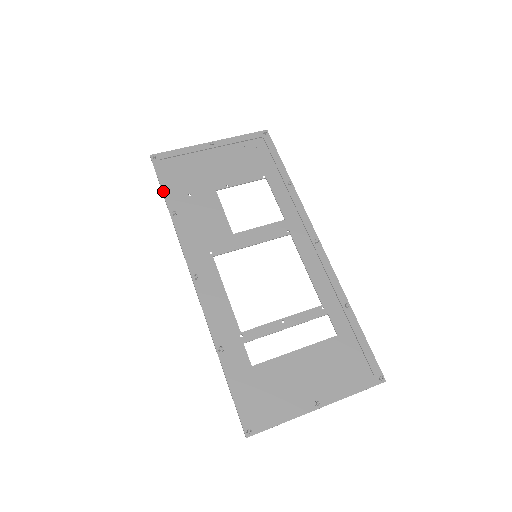
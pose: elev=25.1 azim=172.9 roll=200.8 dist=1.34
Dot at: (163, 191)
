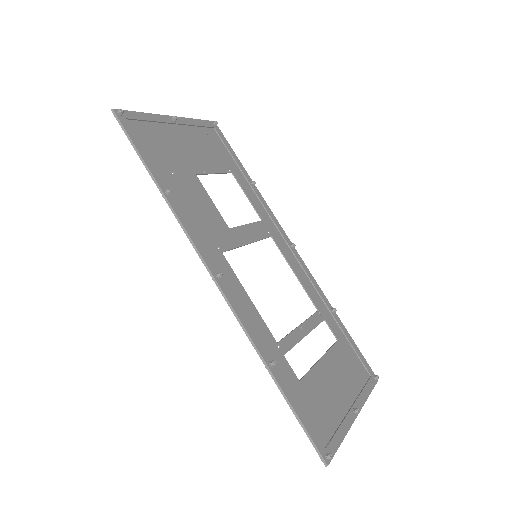
Dot at: (145, 160)
